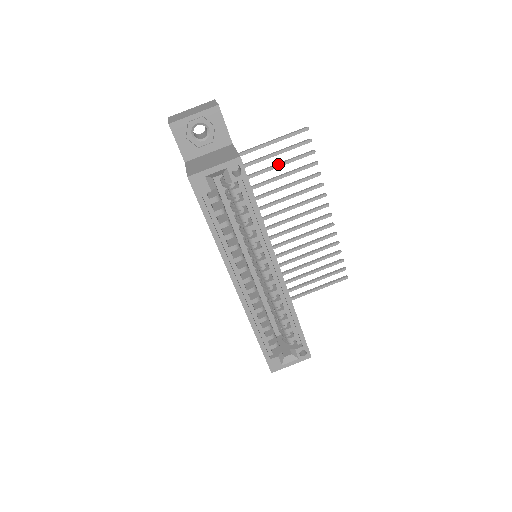
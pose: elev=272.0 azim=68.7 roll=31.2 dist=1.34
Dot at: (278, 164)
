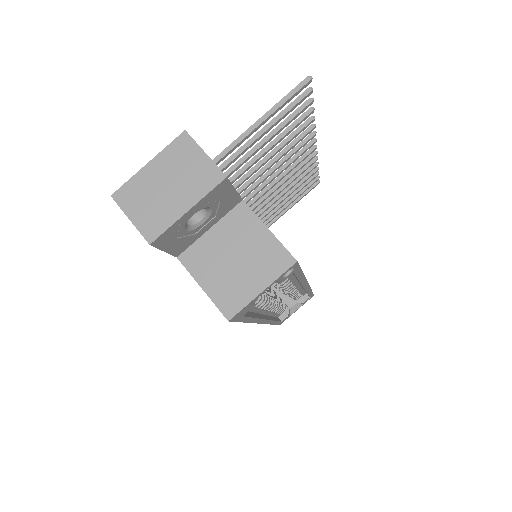
Dot at: (267, 141)
